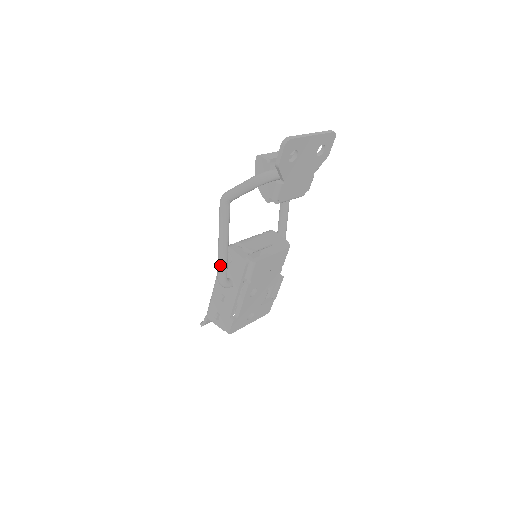
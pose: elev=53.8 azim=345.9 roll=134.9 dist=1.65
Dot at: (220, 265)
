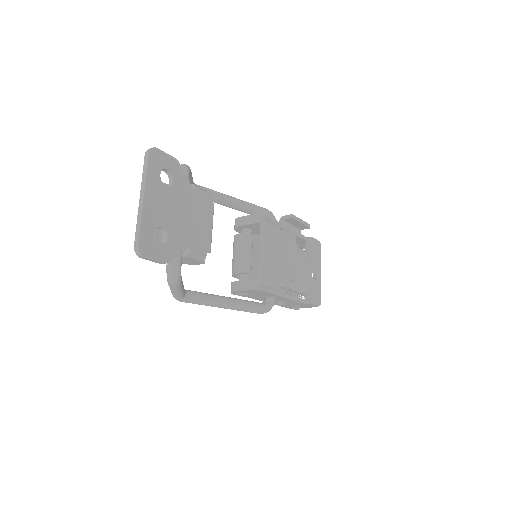
Dot at: occluded
